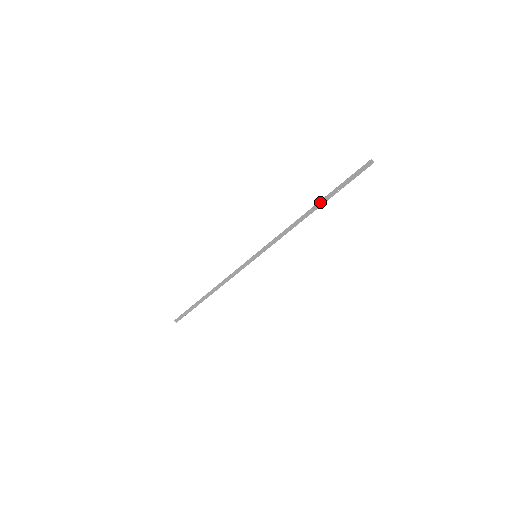
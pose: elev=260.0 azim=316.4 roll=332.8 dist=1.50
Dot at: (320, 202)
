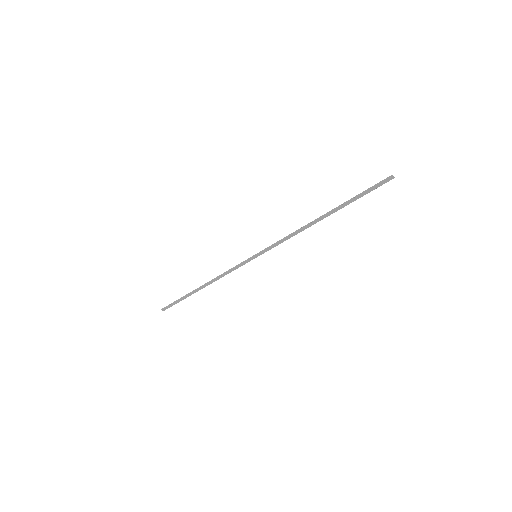
Dot at: (332, 211)
